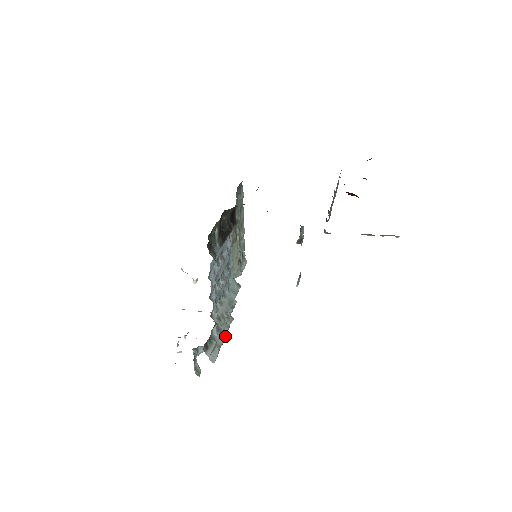
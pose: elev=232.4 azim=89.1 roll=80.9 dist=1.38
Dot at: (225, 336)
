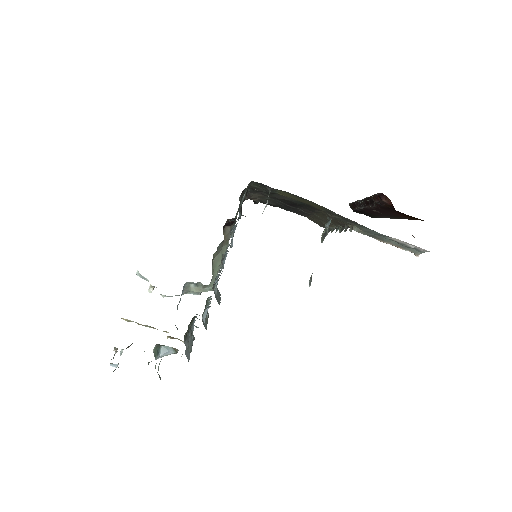
Dot at: occluded
